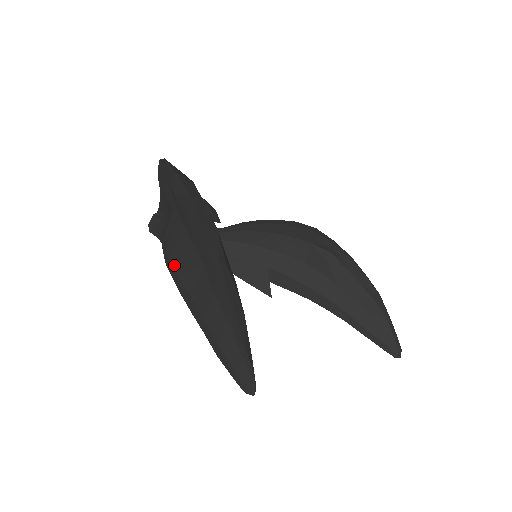
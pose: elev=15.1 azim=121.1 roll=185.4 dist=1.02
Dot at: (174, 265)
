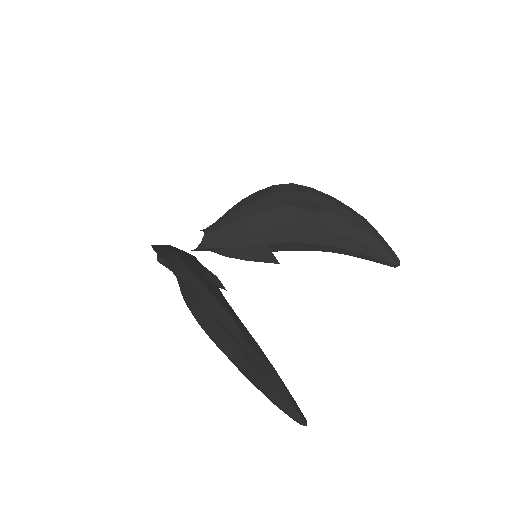
Dot at: (206, 332)
